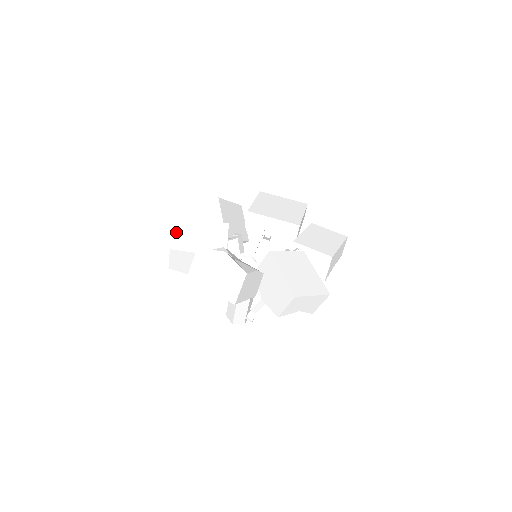
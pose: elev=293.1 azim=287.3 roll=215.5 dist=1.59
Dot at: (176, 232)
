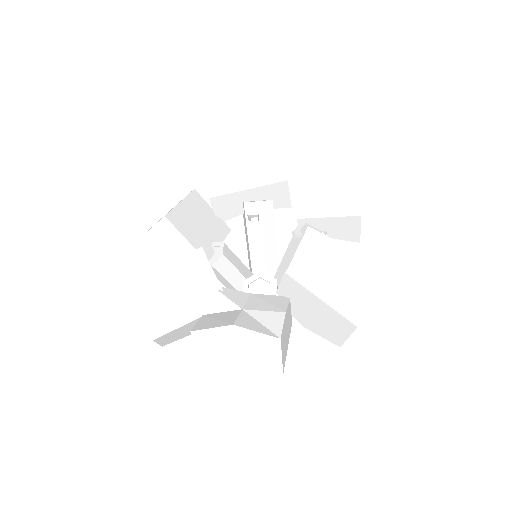
Dot at: (144, 308)
